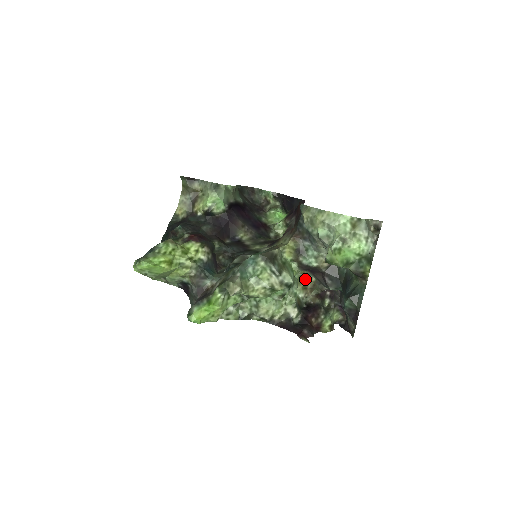
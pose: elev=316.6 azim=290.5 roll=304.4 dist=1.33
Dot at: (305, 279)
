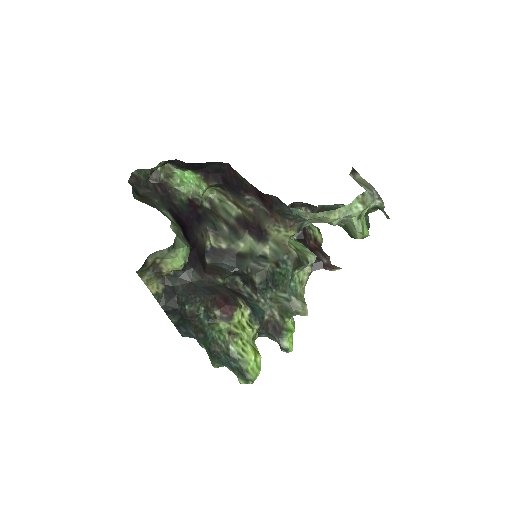
Dot at: occluded
